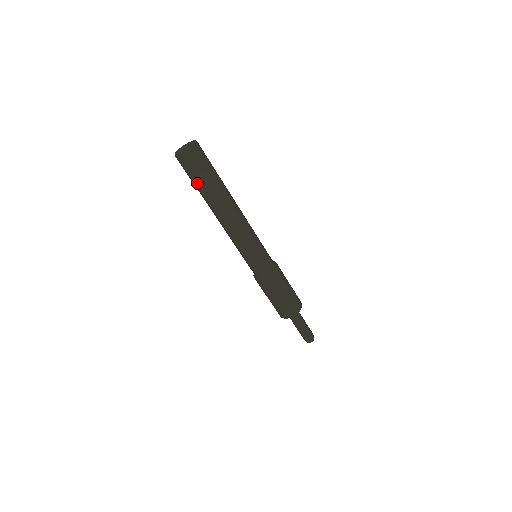
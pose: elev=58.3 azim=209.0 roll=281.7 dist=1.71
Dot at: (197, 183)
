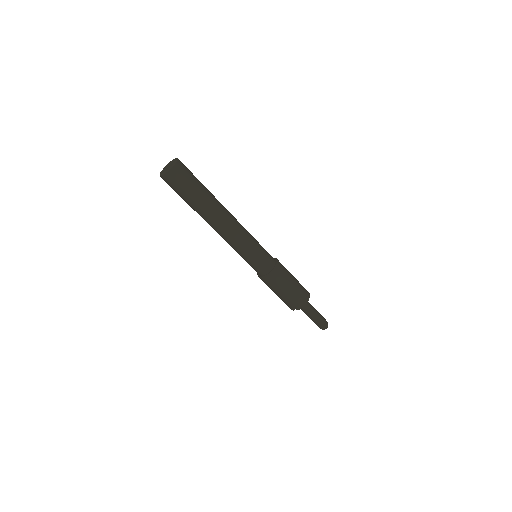
Dot at: (182, 198)
